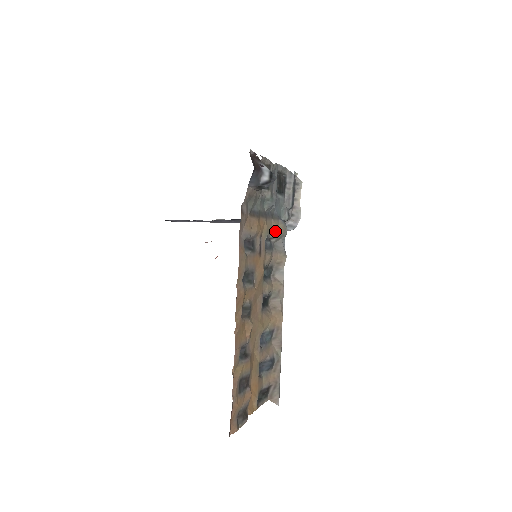
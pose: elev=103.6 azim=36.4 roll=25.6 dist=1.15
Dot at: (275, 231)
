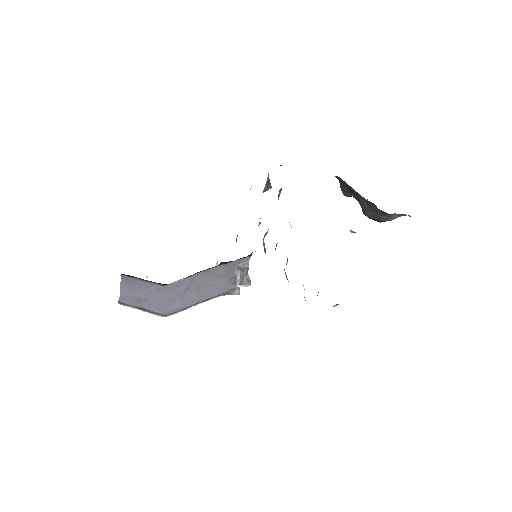
Dot at: occluded
